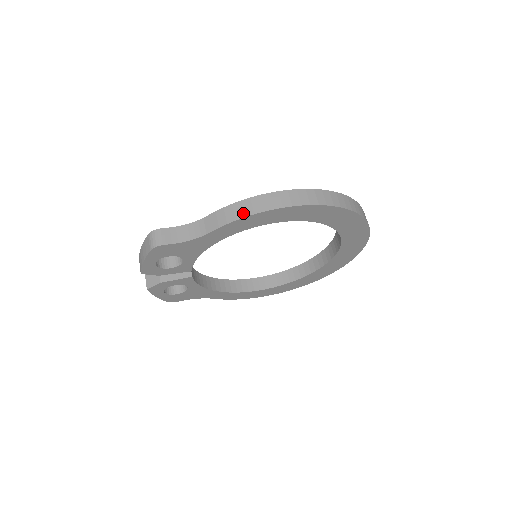
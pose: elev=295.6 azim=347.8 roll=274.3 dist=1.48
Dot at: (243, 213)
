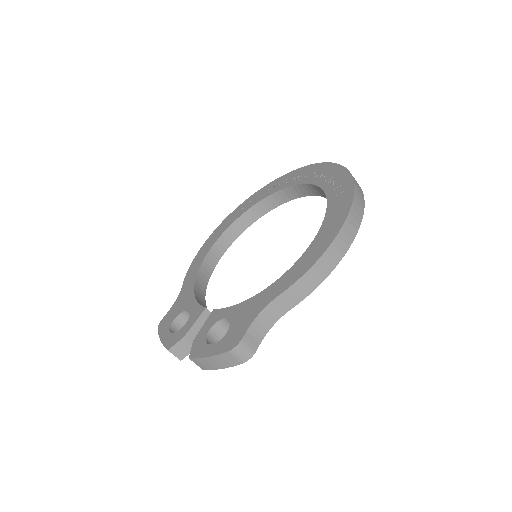
Dot at: (321, 278)
